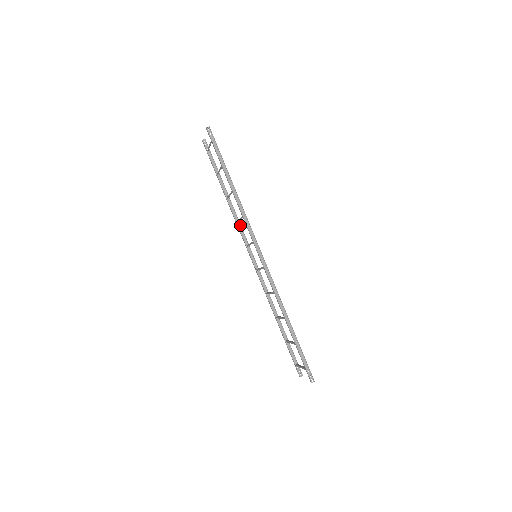
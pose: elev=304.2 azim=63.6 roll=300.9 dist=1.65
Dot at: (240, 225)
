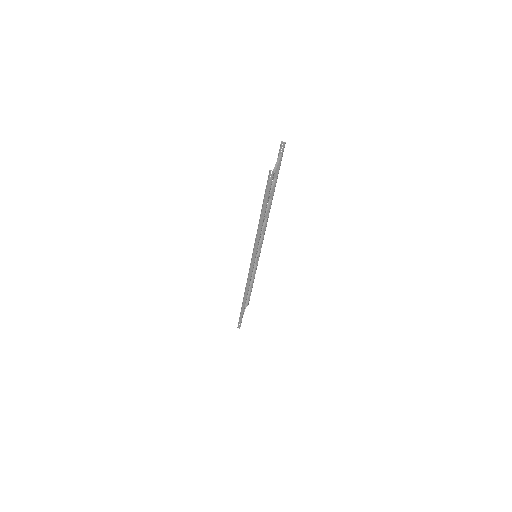
Dot at: (267, 221)
